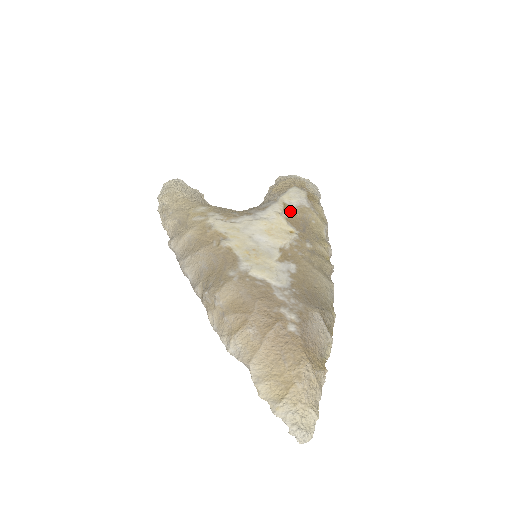
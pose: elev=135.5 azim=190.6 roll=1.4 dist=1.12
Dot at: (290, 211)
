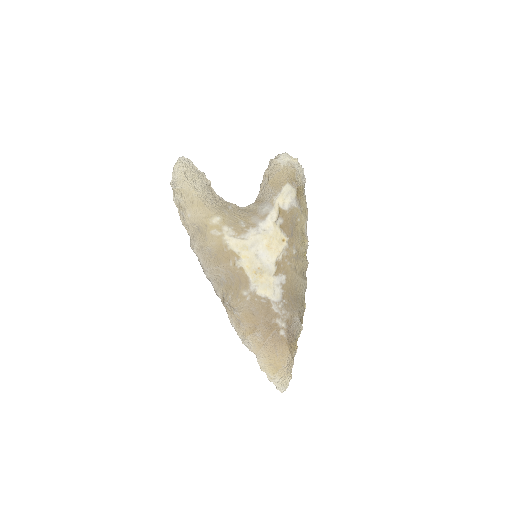
Dot at: (283, 216)
